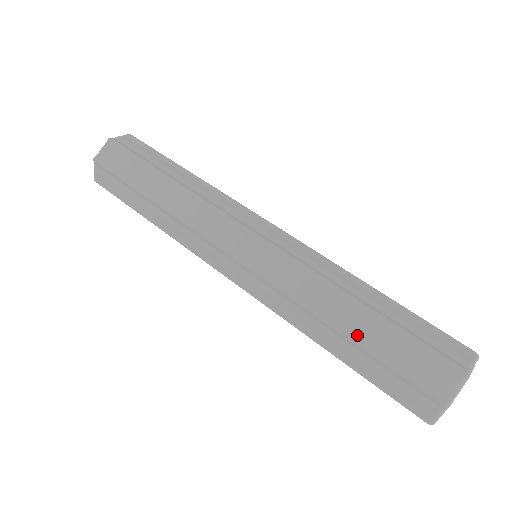
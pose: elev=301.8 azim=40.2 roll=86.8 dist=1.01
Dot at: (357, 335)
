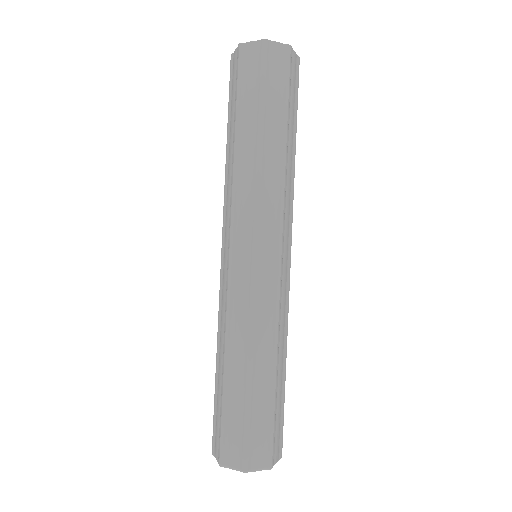
Dot at: (228, 383)
